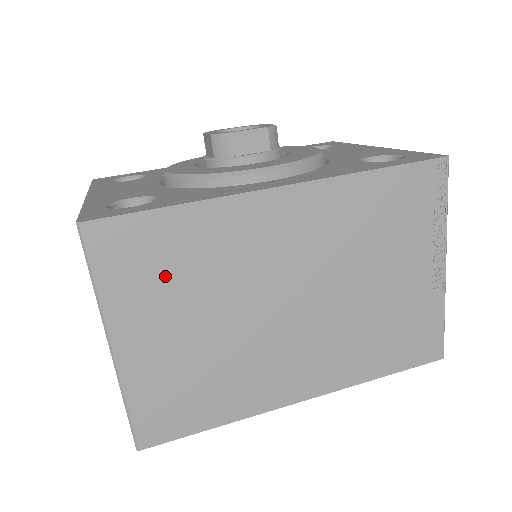
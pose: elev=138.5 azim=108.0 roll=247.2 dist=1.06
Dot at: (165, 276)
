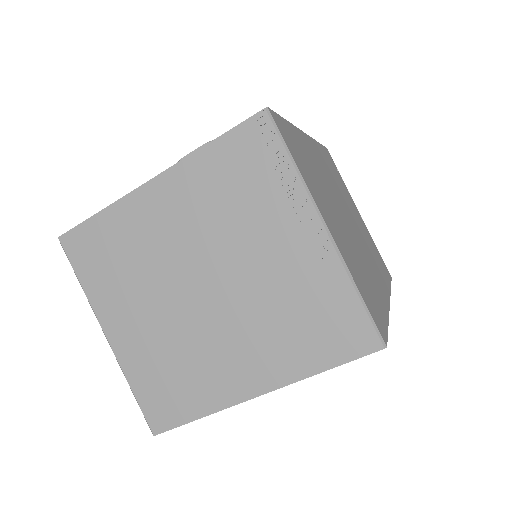
Dot at: (310, 172)
